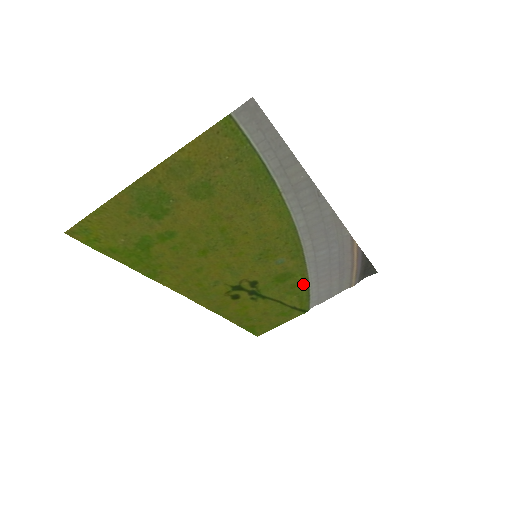
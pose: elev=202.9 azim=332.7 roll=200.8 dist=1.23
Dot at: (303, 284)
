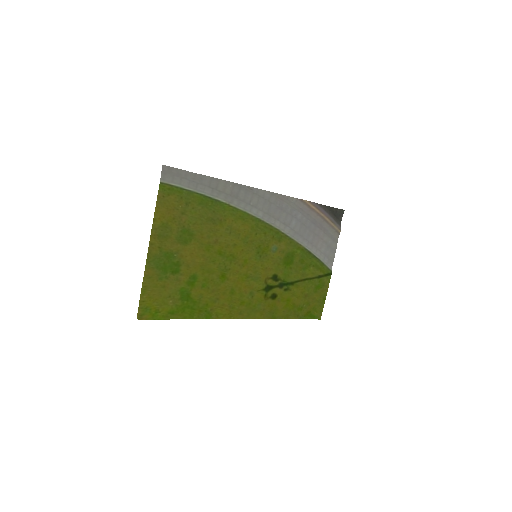
Dot at: (306, 255)
